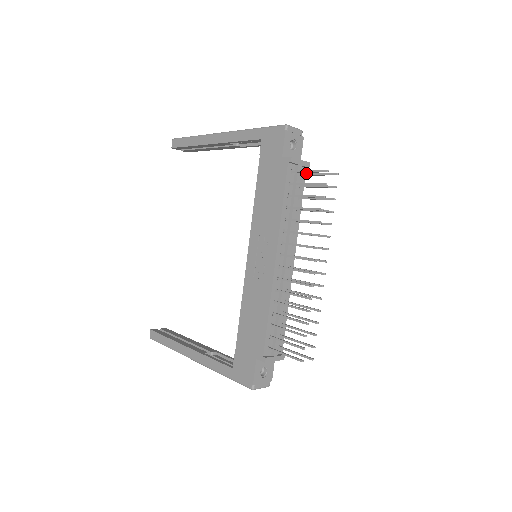
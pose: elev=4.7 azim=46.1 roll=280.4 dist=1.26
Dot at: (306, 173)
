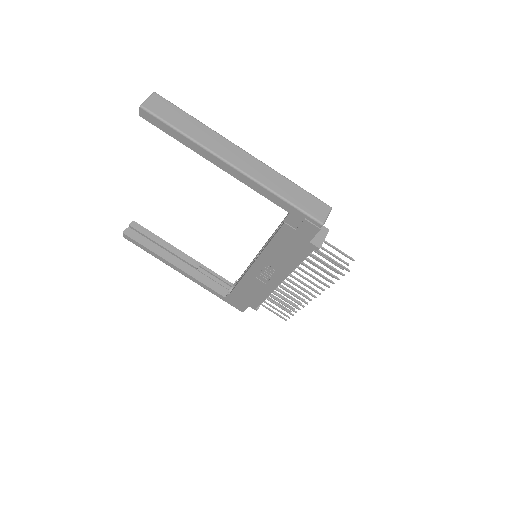
Dot at: (324, 242)
